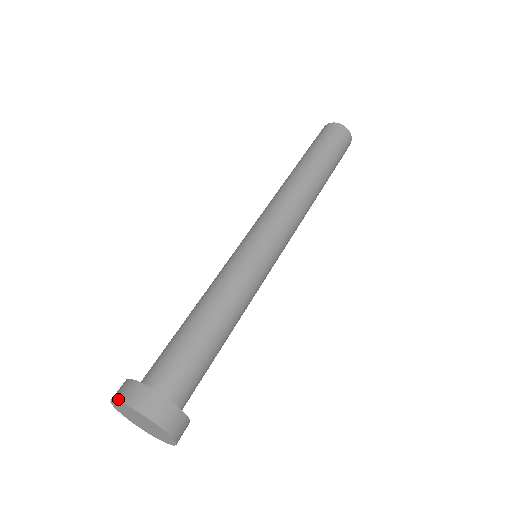
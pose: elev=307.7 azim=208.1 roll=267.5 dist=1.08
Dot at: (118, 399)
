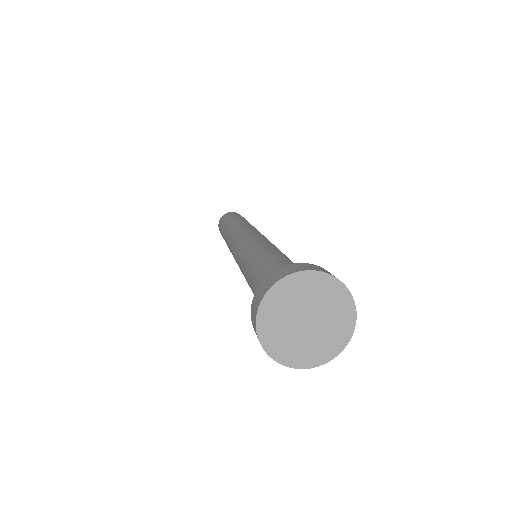
Dot at: (259, 302)
